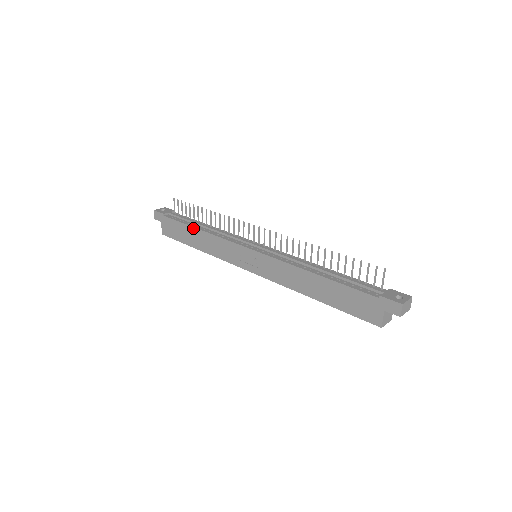
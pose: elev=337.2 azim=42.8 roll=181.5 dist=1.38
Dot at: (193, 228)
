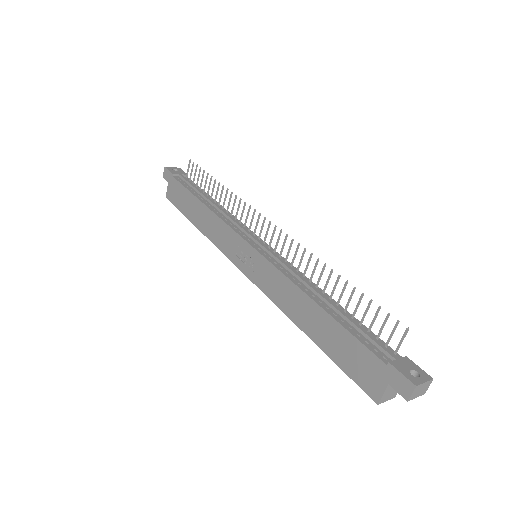
Dot at: (198, 200)
